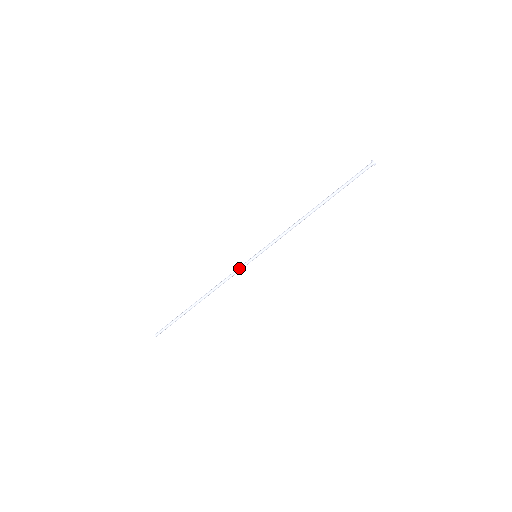
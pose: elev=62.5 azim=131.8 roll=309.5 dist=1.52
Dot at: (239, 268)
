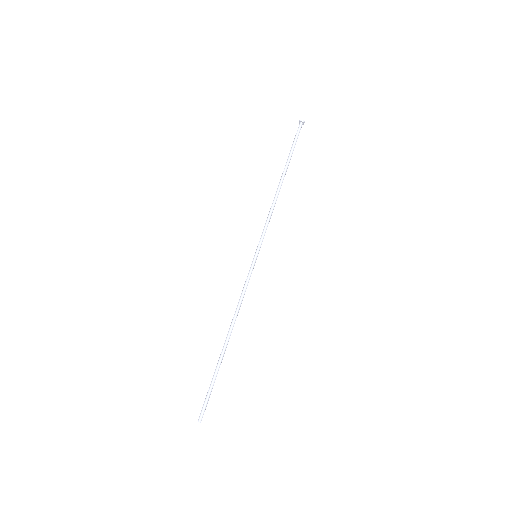
Dot at: (247, 278)
